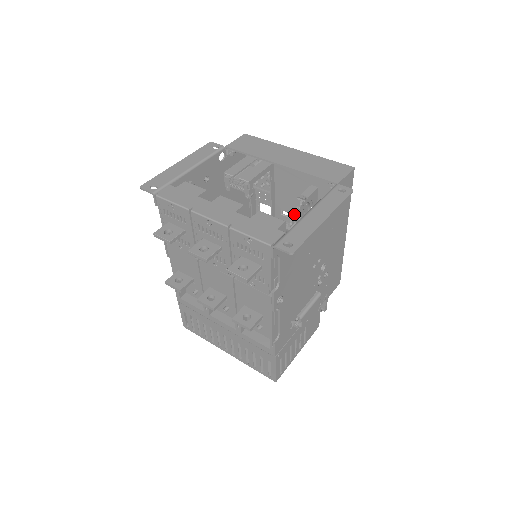
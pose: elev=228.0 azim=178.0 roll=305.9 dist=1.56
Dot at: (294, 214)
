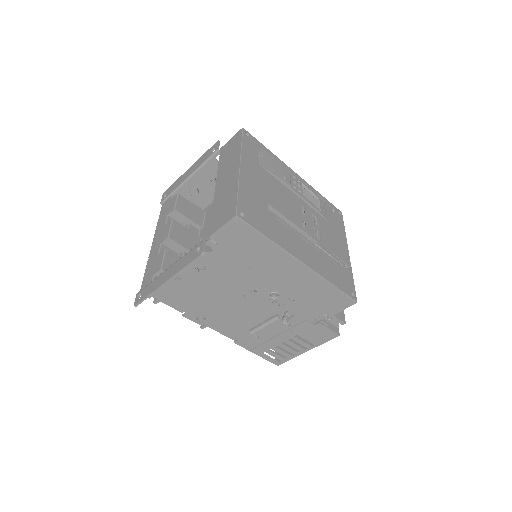
Dot at: occluded
